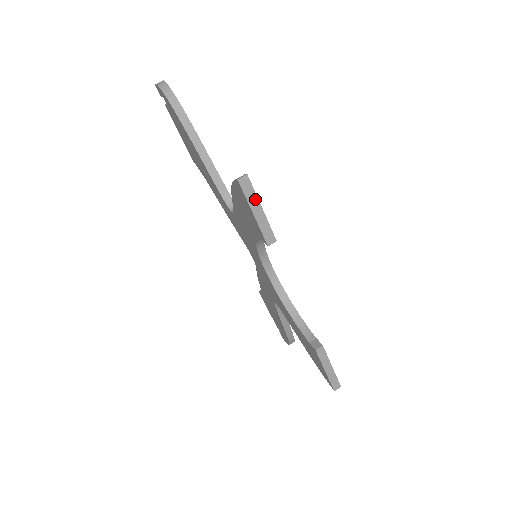
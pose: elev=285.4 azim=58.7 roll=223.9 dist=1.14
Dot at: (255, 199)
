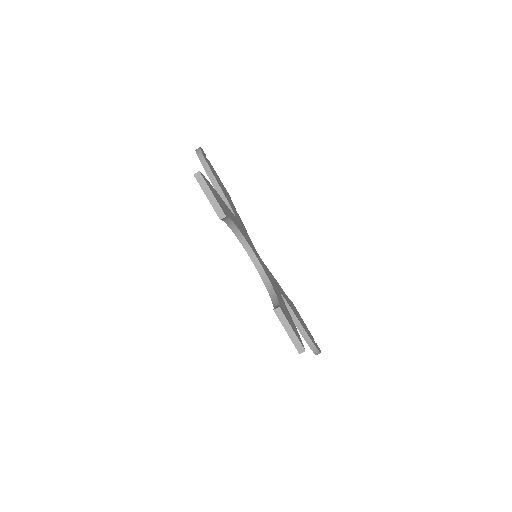
Dot at: (207, 187)
